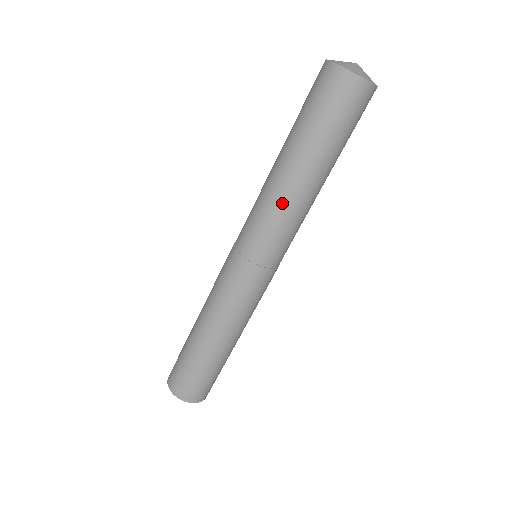
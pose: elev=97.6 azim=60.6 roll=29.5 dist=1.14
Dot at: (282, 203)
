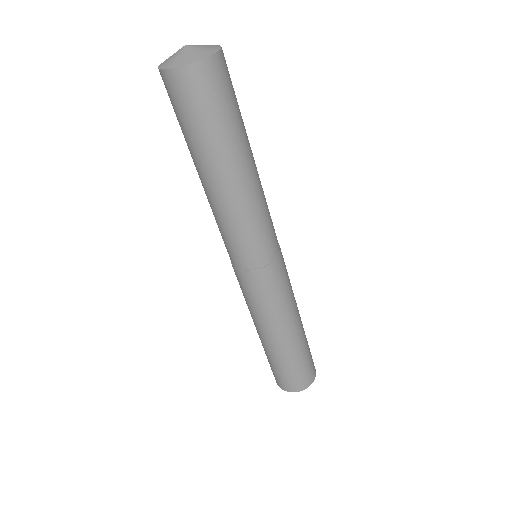
Dot at: (236, 211)
